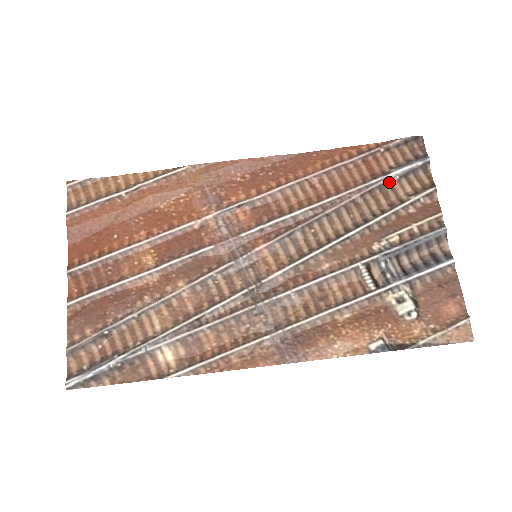
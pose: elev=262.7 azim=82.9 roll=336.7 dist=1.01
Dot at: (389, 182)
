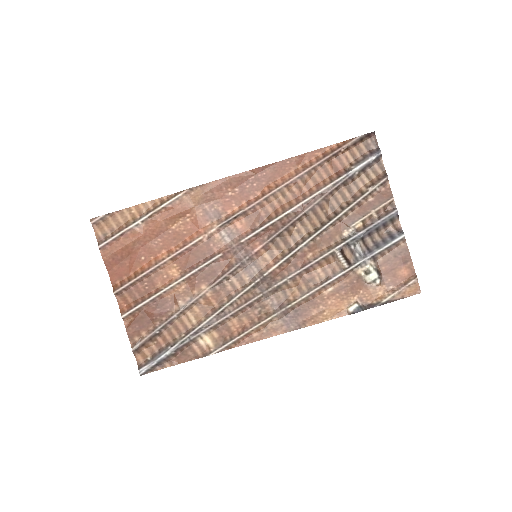
Dot at: (351, 178)
